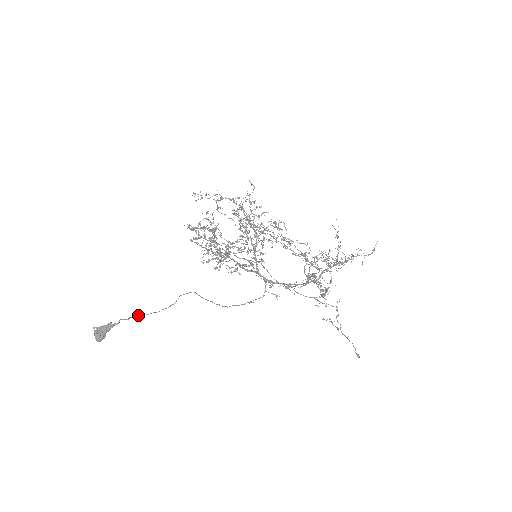
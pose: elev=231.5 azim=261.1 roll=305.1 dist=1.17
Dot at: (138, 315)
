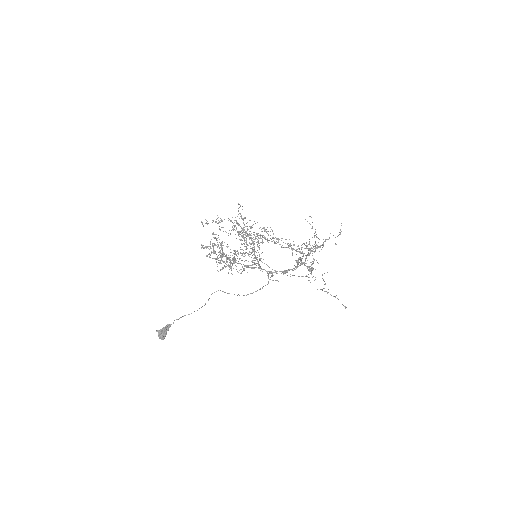
Dot at: (185, 315)
